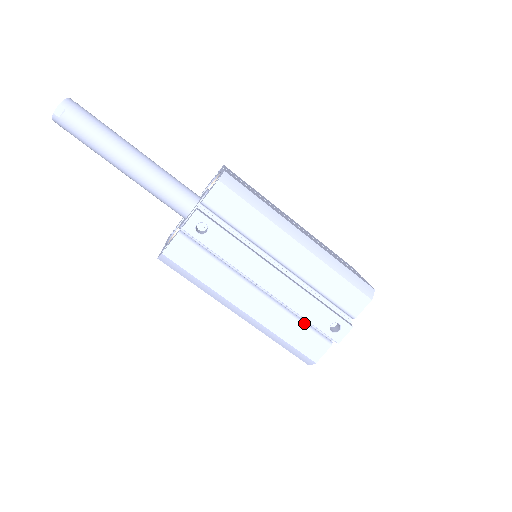
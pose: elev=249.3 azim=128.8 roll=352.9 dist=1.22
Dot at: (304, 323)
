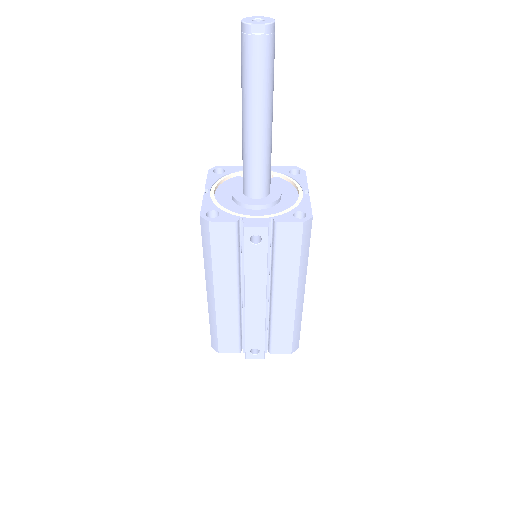
Dot at: (240, 331)
